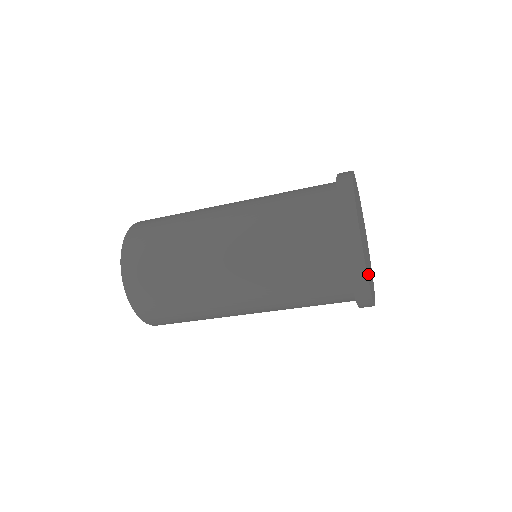
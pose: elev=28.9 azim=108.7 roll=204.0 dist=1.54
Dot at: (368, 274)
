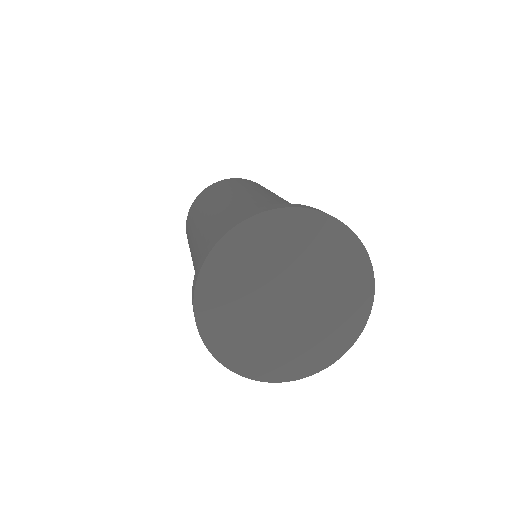
Dot at: (273, 363)
